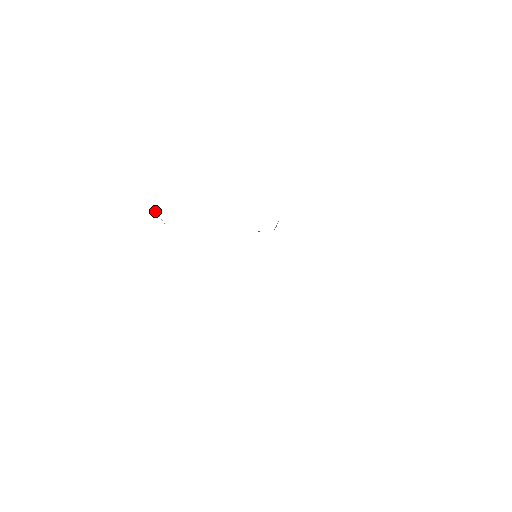
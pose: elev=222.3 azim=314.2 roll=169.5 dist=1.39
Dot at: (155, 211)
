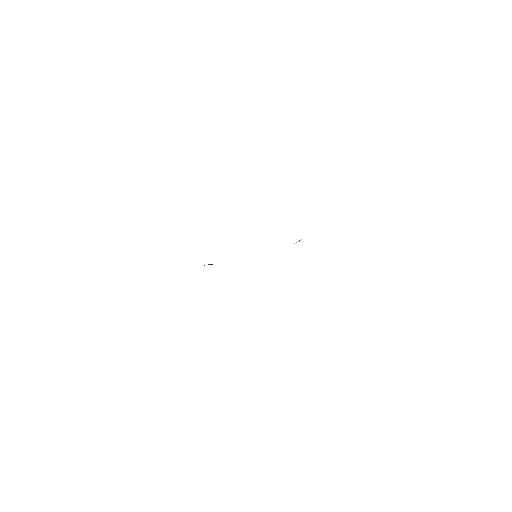
Dot at: occluded
